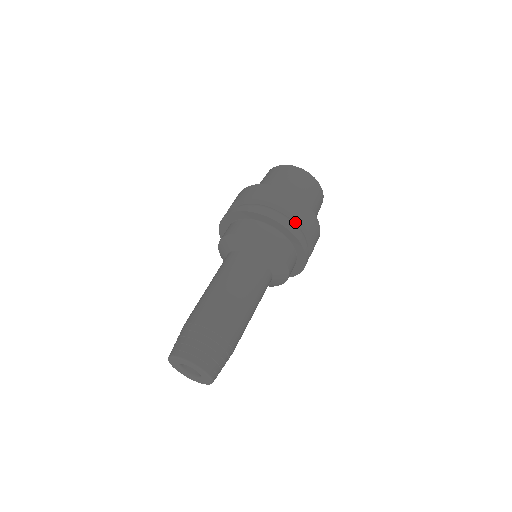
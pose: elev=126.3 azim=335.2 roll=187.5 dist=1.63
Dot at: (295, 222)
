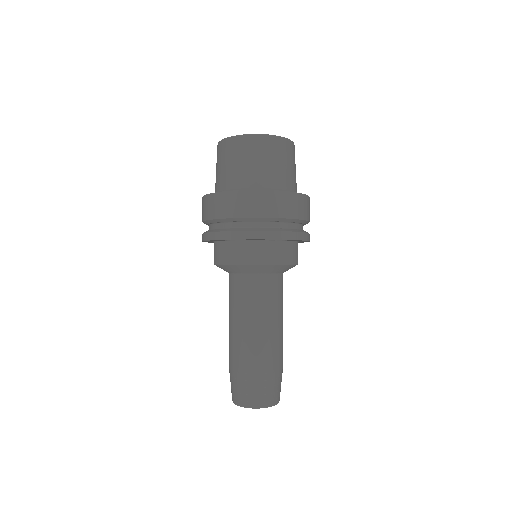
Dot at: (280, 221)
